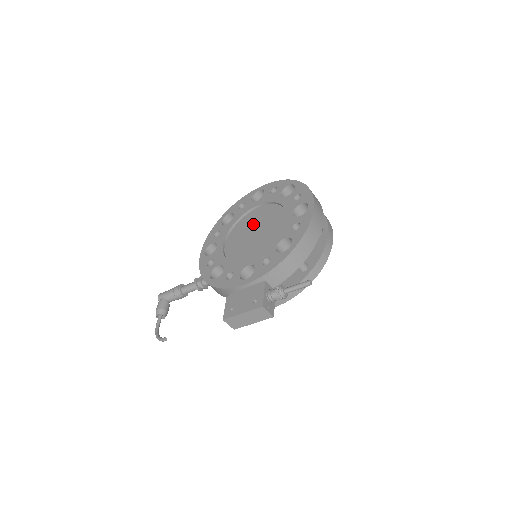
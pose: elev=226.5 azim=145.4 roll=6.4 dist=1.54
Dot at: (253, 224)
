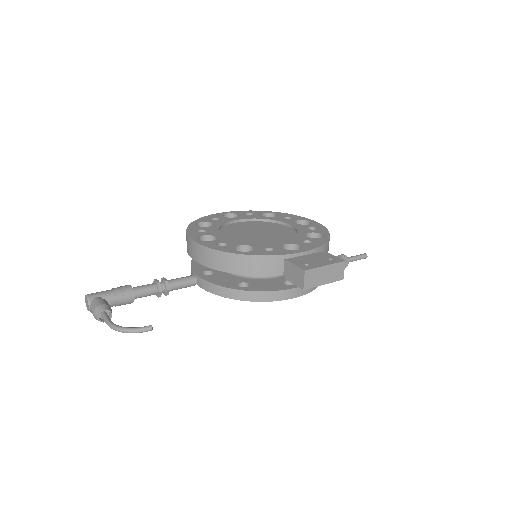
Dot at: (248, 229)
